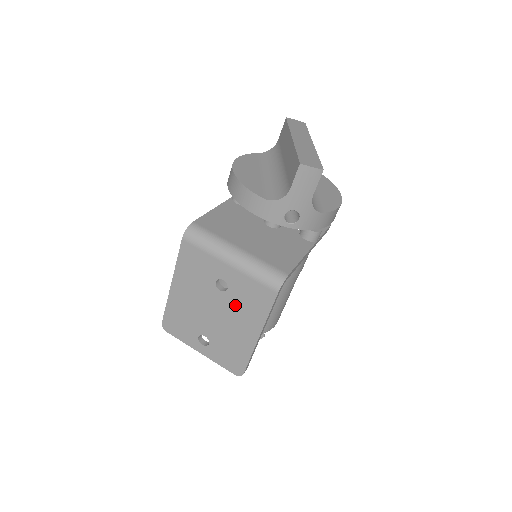
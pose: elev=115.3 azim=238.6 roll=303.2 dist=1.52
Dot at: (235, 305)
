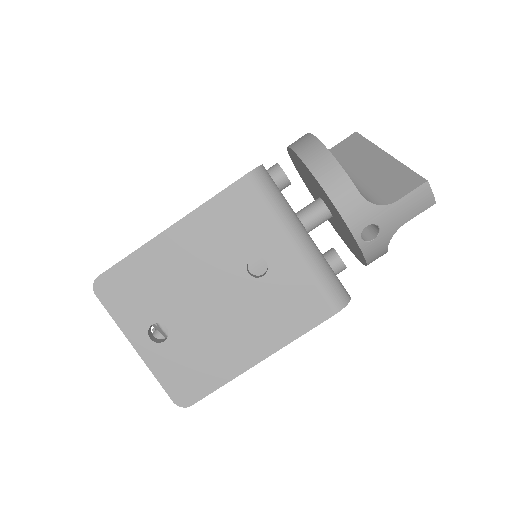
Dot at: (257, 303)
